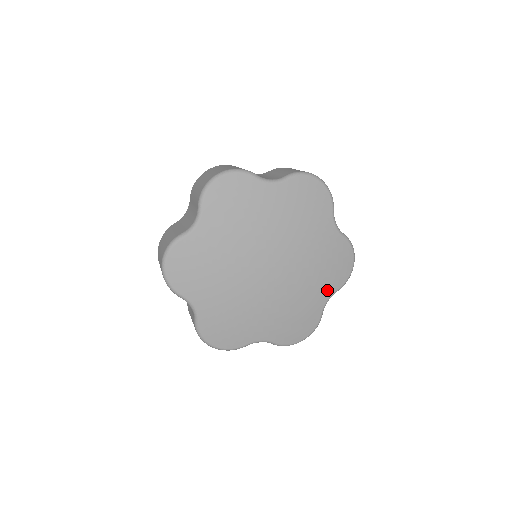
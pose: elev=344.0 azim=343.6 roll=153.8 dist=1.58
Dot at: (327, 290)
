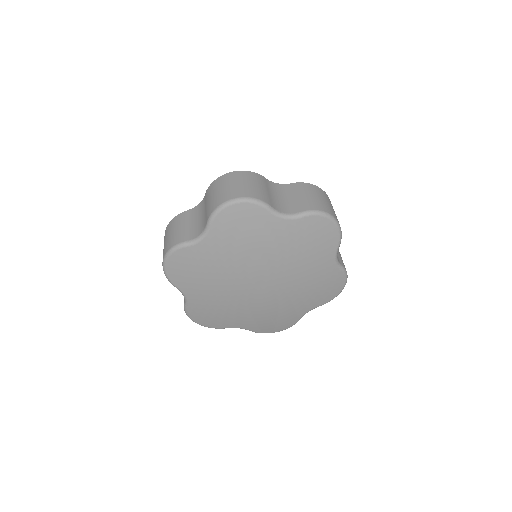
Dot at: (310, 305)
